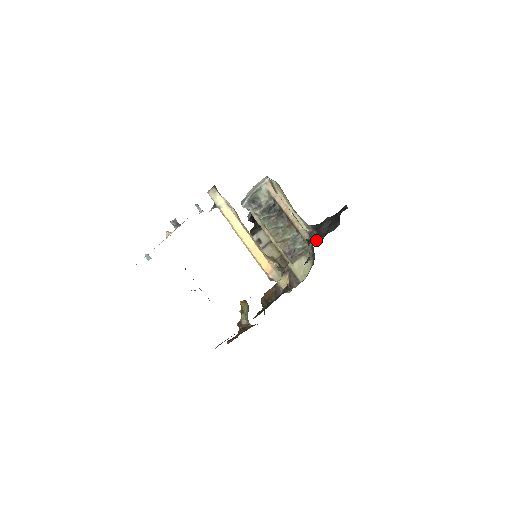
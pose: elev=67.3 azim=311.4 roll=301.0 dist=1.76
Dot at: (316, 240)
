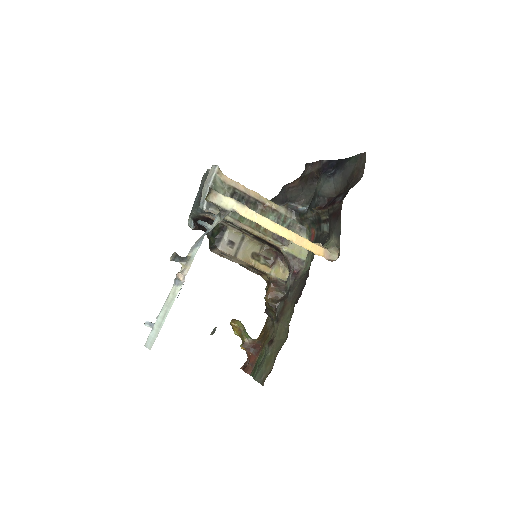
Dot at: (298, 211)
